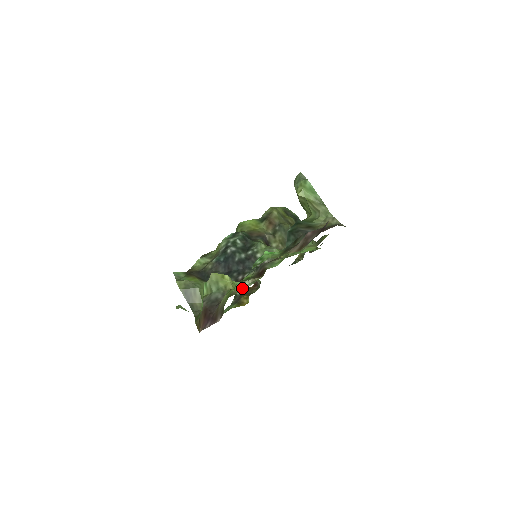
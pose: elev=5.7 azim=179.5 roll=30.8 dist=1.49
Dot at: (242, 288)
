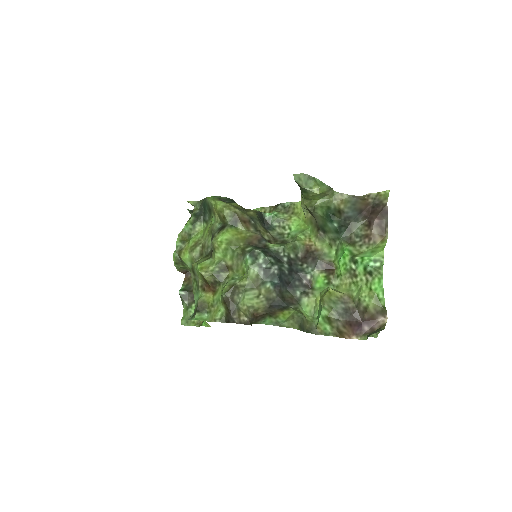
Dot at: (335, 288)
